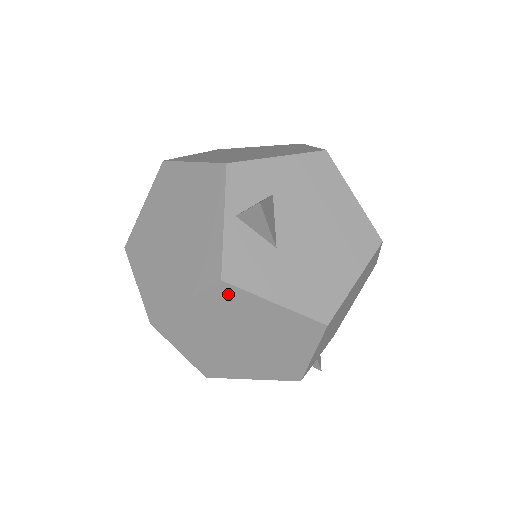
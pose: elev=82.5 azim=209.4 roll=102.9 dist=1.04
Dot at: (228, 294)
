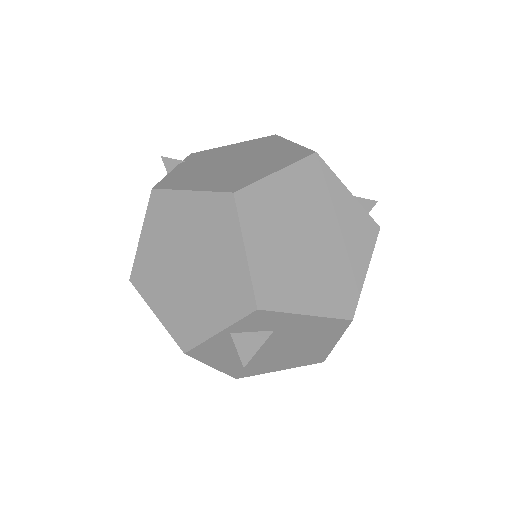
Dot at: occluded
